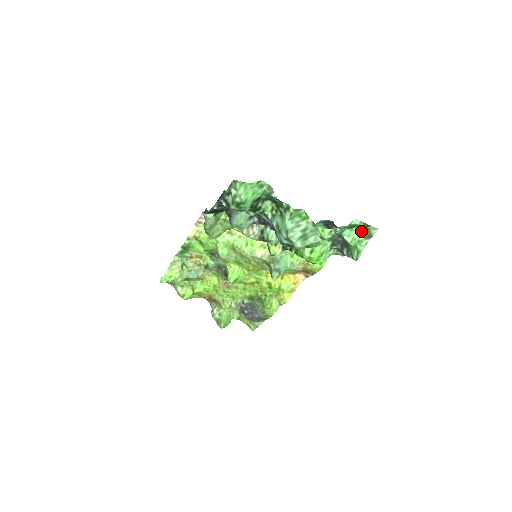
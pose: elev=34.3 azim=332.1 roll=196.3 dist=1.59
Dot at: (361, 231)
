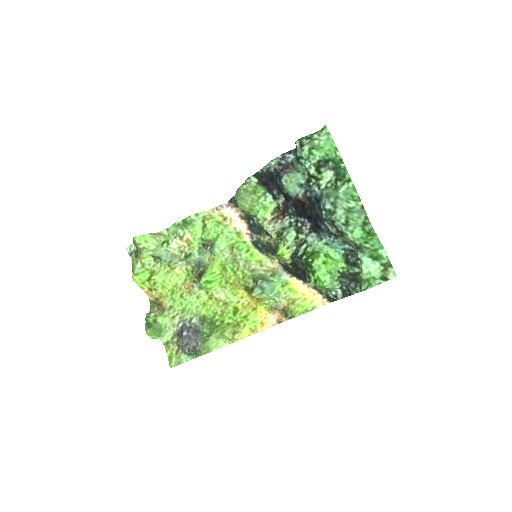
Dot at: (380, 270)
